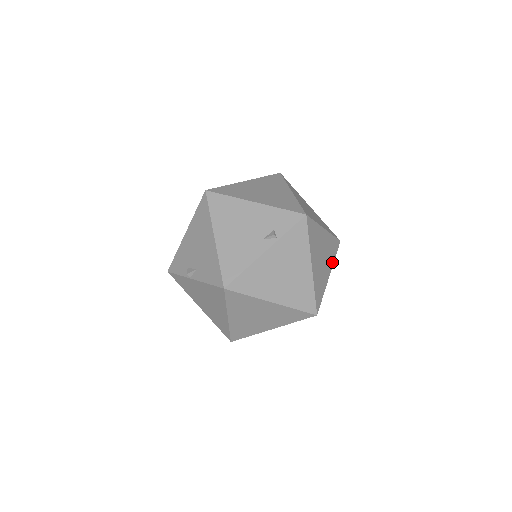
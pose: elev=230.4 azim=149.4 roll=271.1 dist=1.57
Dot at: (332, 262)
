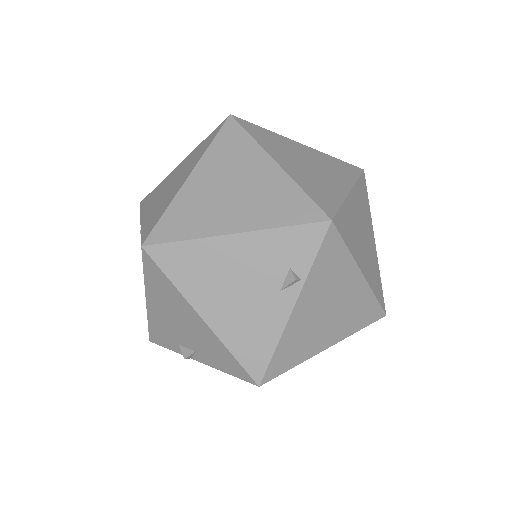
Dot at: (369, 217)
